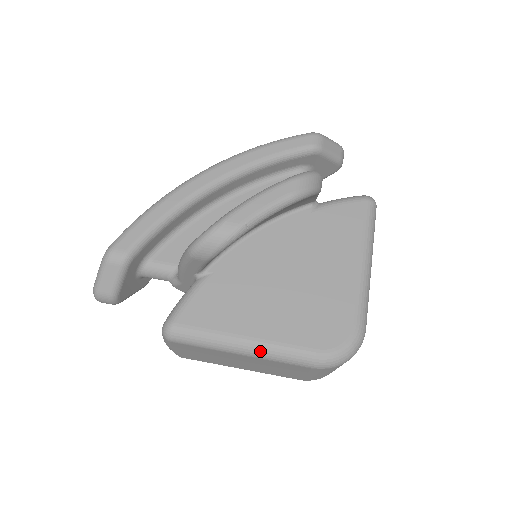
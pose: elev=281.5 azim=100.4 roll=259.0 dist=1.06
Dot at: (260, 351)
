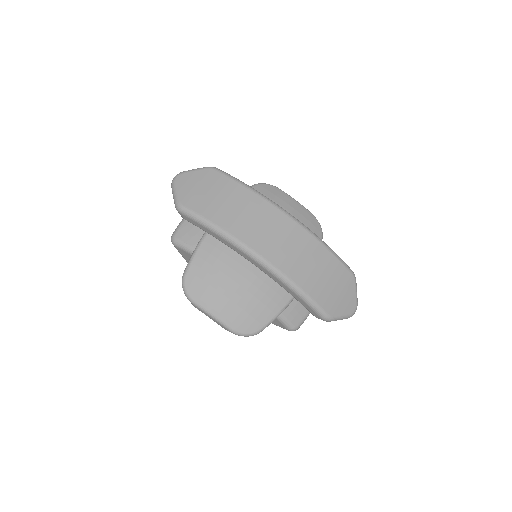
Dot at: occluded
